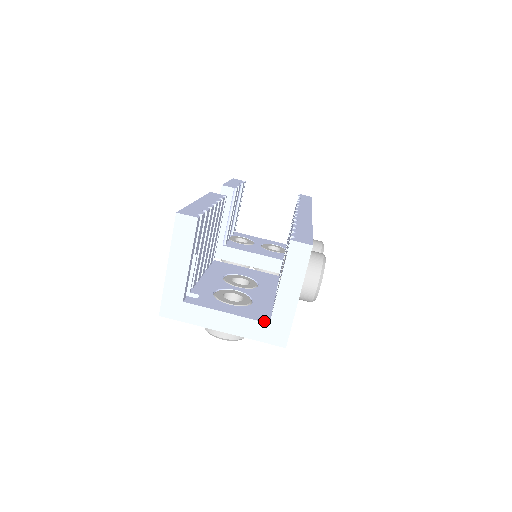
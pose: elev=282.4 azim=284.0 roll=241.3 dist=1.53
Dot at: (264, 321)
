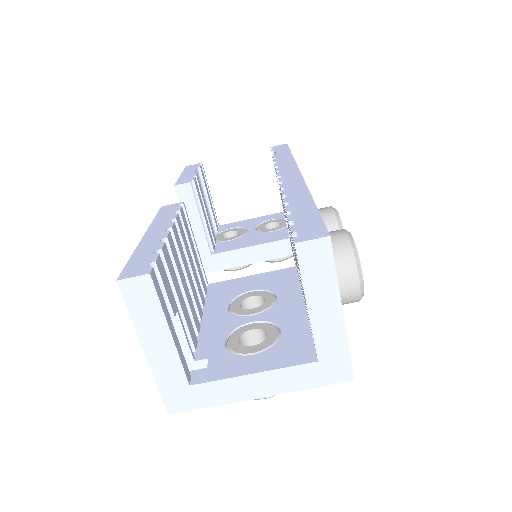
Dot at: (309, 361)
